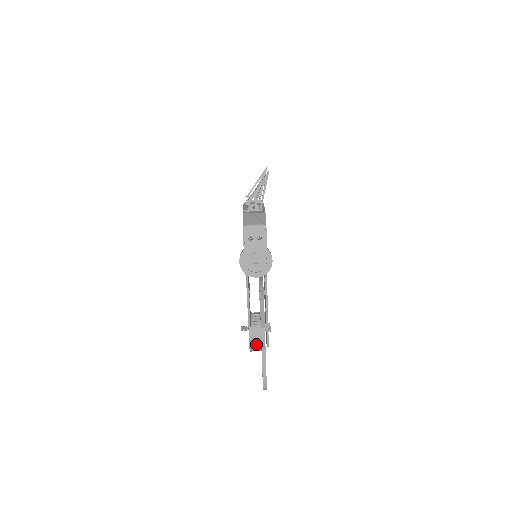
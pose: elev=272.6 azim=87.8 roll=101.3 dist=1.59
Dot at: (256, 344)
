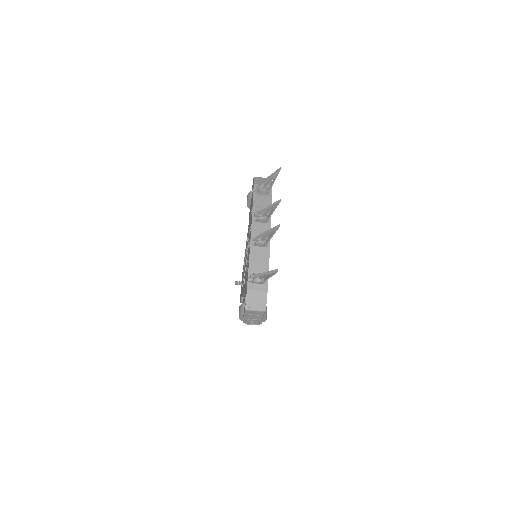
Dot at: occluded
